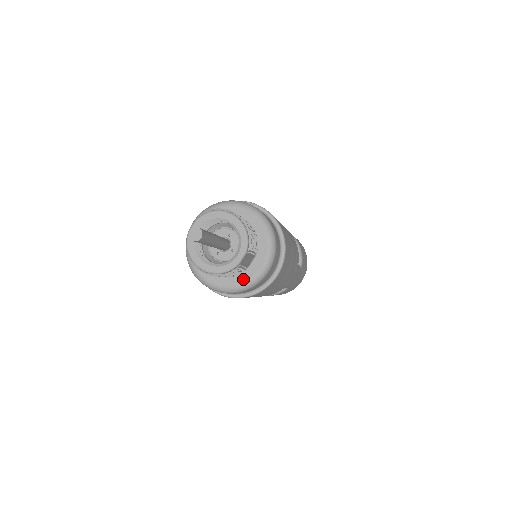
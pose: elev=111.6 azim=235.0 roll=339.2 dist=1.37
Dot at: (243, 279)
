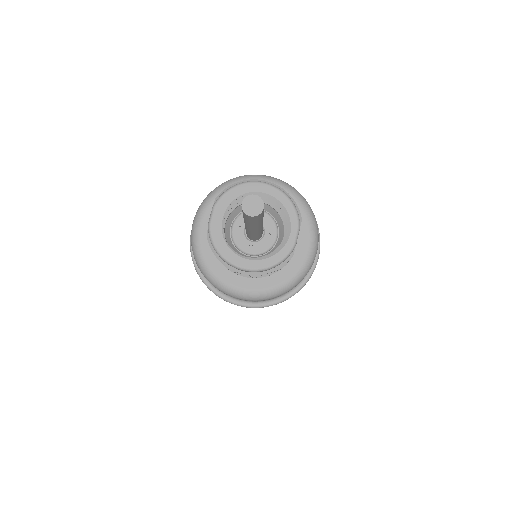
Dot at: (290, 271)
